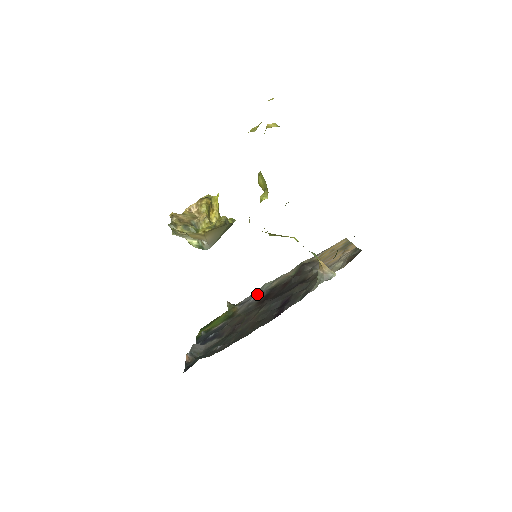
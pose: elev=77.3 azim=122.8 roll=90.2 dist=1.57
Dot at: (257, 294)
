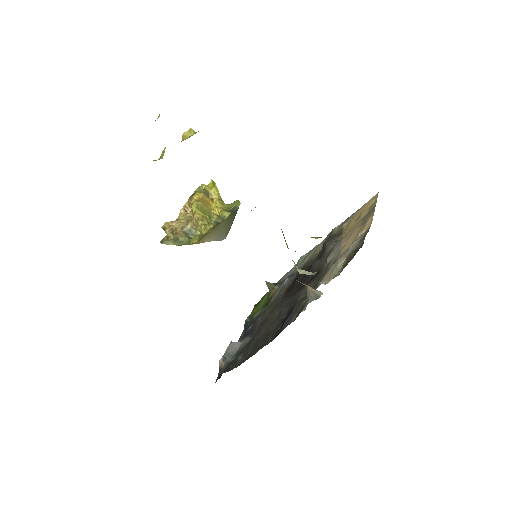
Dot at: (291, 273)
